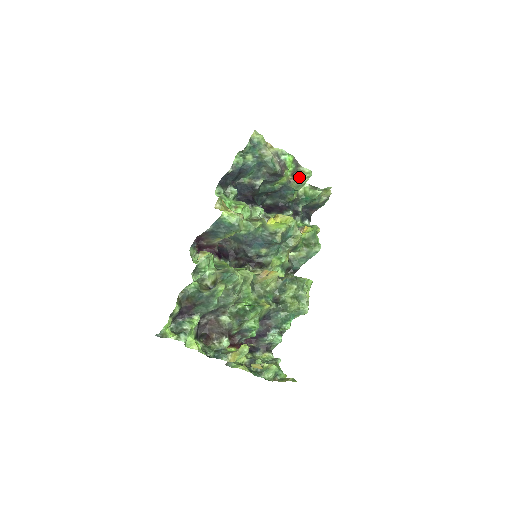
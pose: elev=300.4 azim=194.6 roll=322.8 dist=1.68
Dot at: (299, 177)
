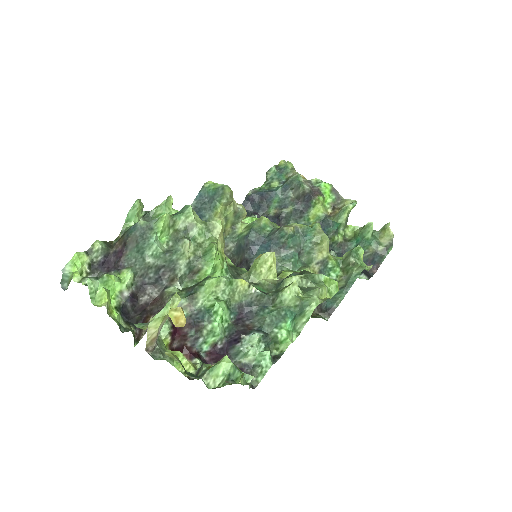
Dot at: occluded
